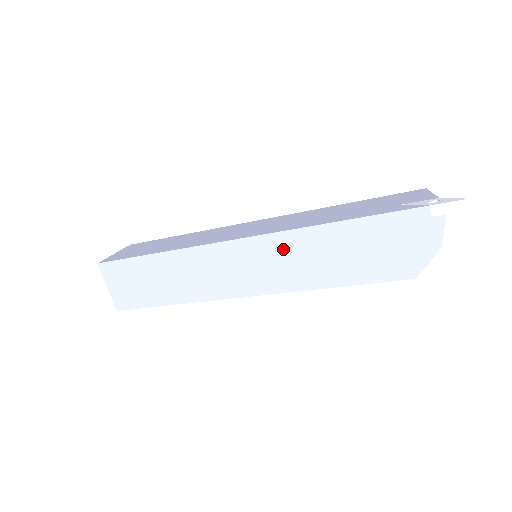
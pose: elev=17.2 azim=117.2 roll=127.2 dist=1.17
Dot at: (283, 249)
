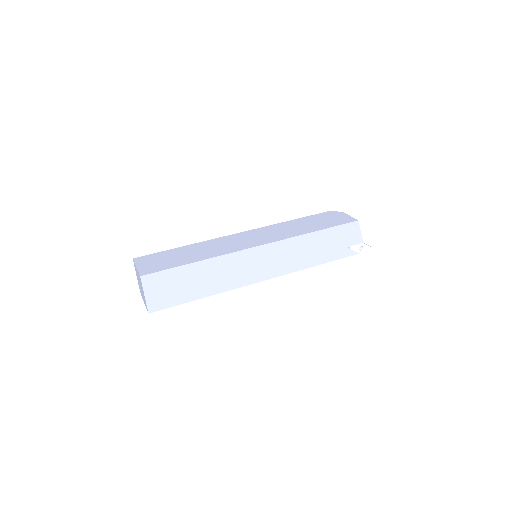
Dot at: occluded
